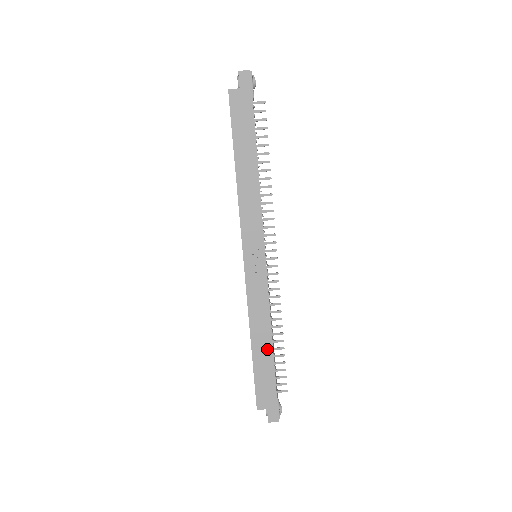
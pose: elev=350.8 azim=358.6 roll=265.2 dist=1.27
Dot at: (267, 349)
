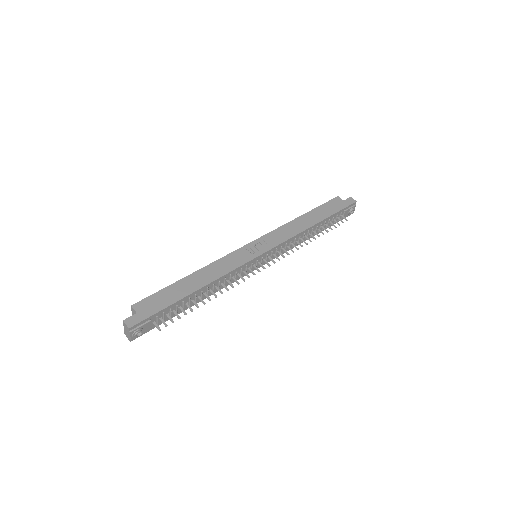
Dot at: (194, 287)
